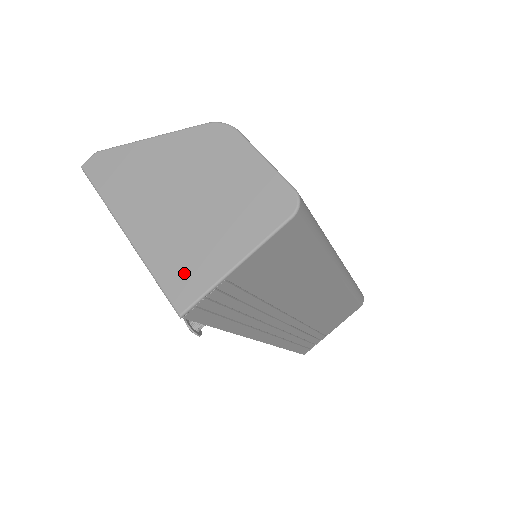
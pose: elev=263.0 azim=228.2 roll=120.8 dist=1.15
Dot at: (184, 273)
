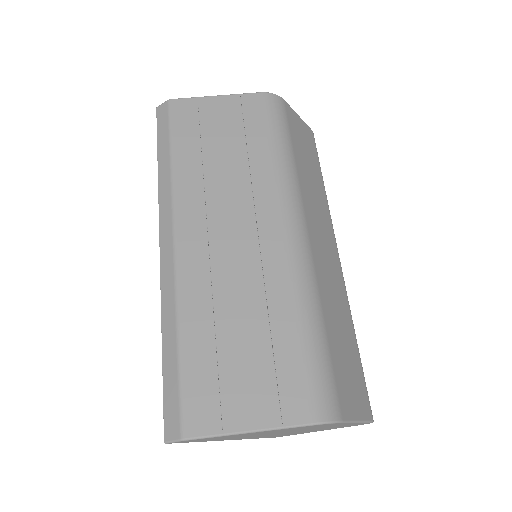
Dot at: occluded
